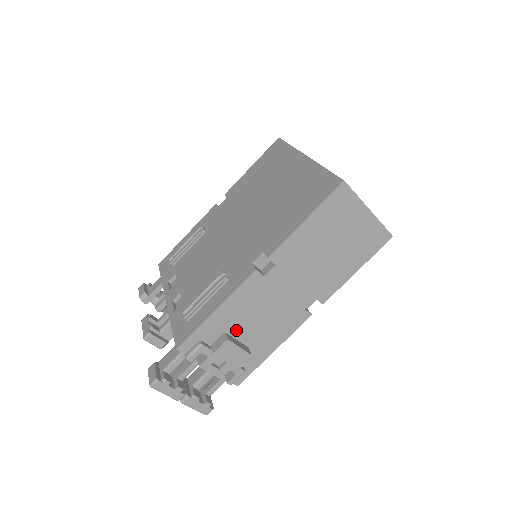
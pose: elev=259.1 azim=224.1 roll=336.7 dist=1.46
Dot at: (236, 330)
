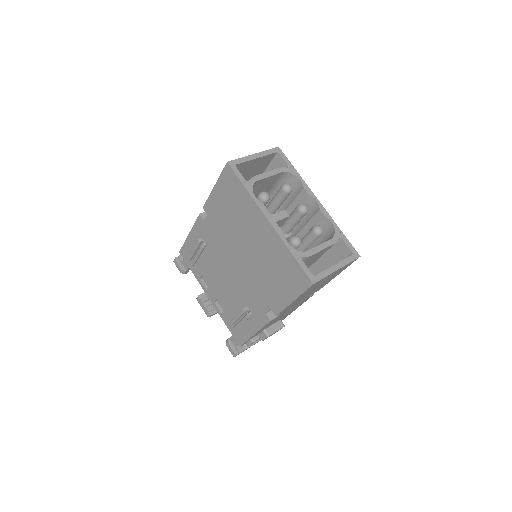
Dot at: (270, 325)
